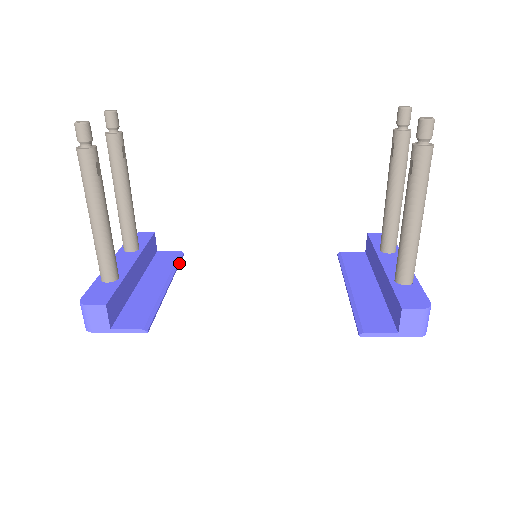
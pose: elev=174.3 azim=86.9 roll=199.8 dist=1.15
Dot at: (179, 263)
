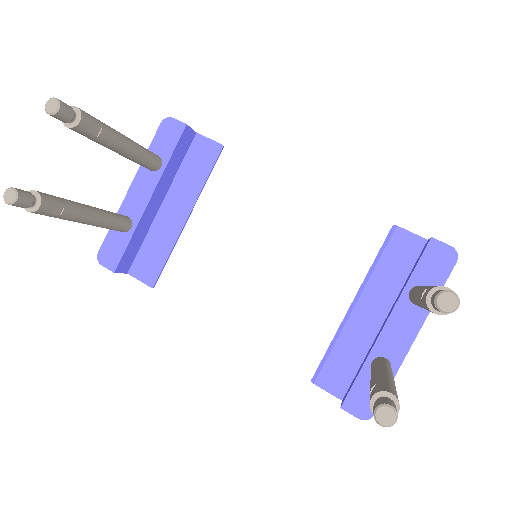
Dot at: (211, 170)
